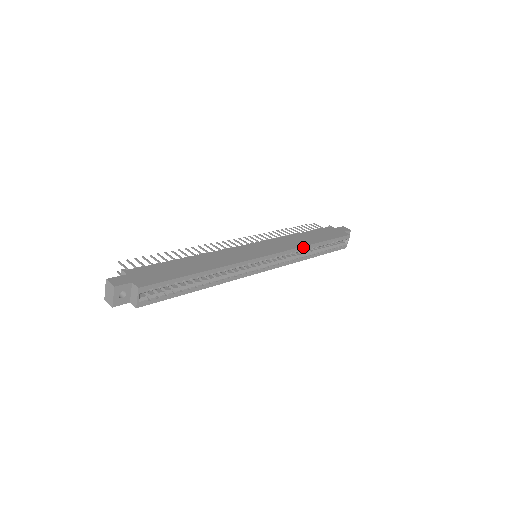
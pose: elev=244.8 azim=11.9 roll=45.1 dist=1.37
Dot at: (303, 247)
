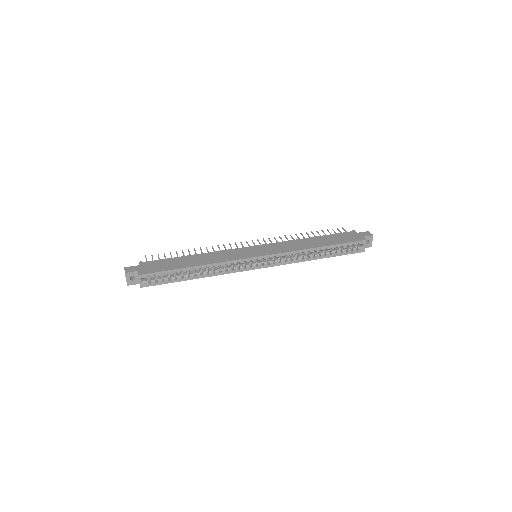
Dot at: (301, 250)
